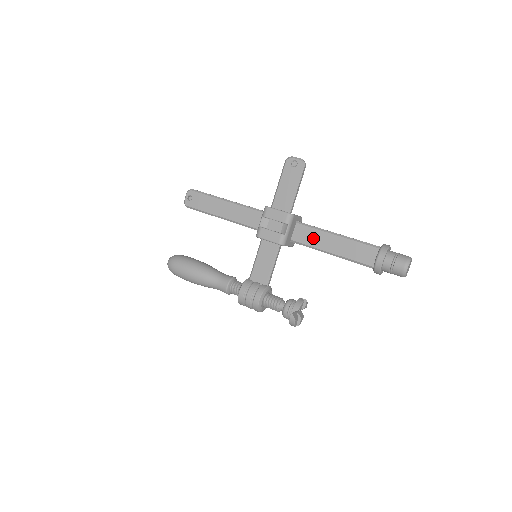
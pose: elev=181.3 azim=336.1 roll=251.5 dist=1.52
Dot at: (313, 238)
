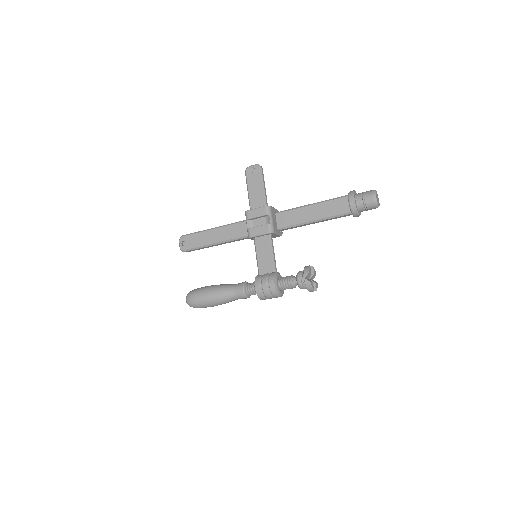
Dot at: (294, 217)
